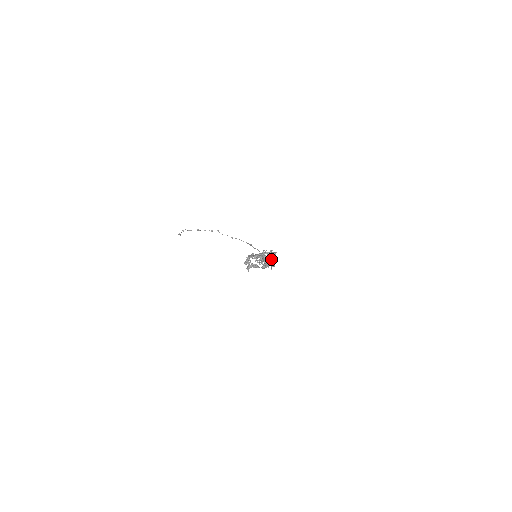
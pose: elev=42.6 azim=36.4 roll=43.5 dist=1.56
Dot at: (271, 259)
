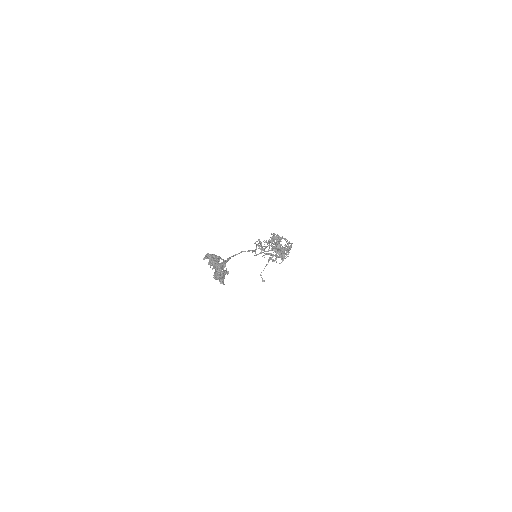
Dot at: (271, 246)
